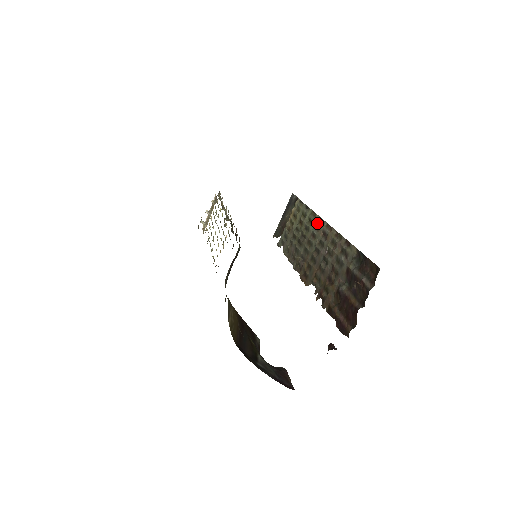
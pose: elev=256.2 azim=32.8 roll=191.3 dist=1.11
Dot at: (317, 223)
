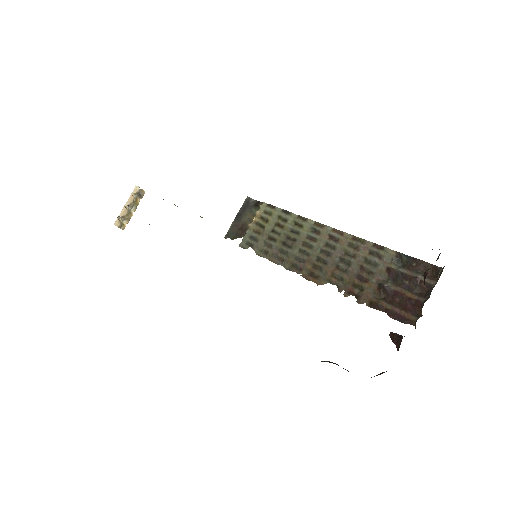
Dot at: (315, 227)
